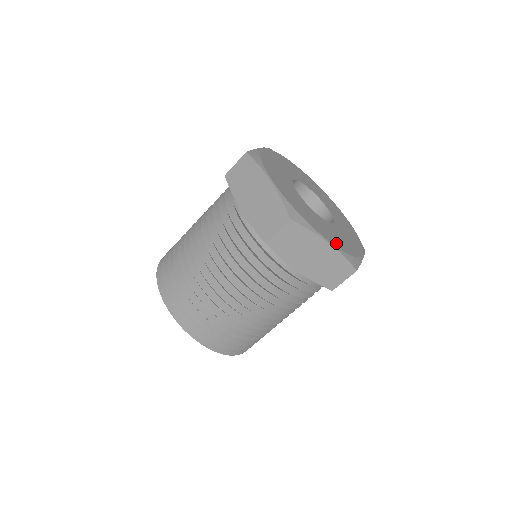
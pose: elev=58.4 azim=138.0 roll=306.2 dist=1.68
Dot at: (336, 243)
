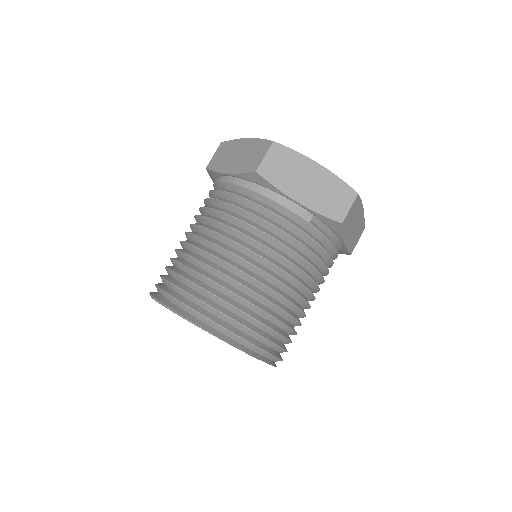
Dot at: occluded
